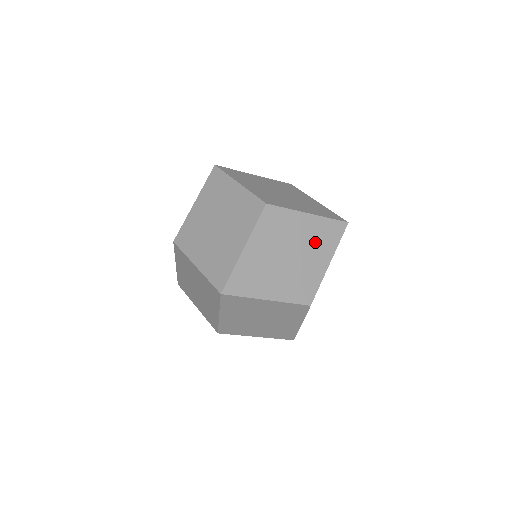
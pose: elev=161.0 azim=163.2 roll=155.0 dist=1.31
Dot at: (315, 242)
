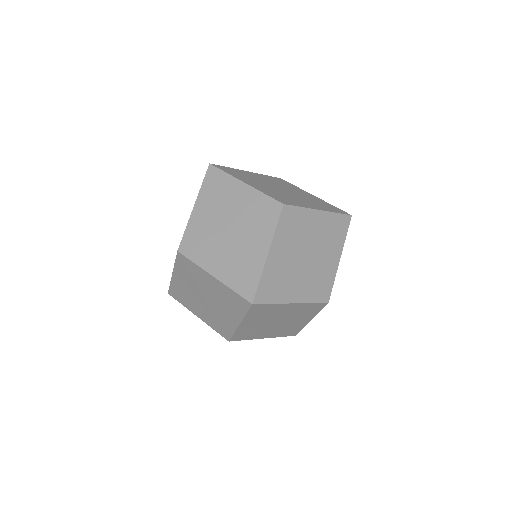
Dot at: (327, 238)
